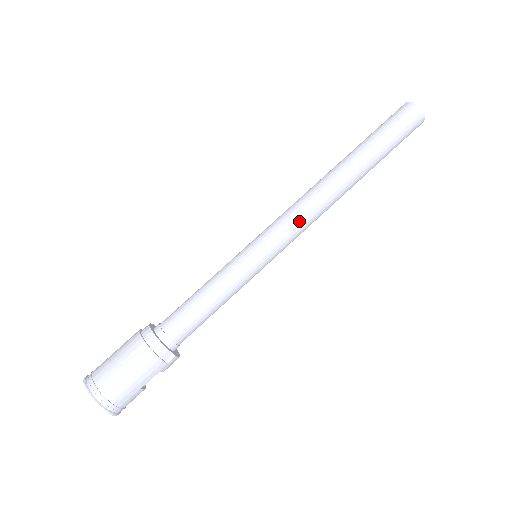
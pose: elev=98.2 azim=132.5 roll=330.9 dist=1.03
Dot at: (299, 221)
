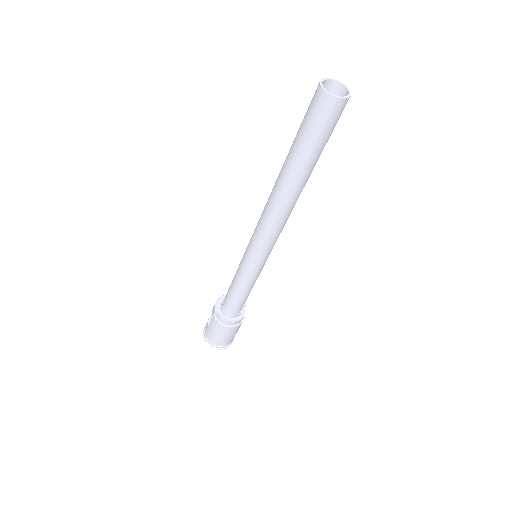
Dot at: occluded
